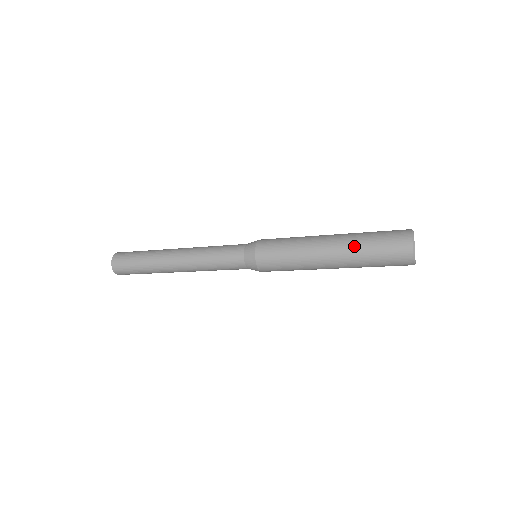
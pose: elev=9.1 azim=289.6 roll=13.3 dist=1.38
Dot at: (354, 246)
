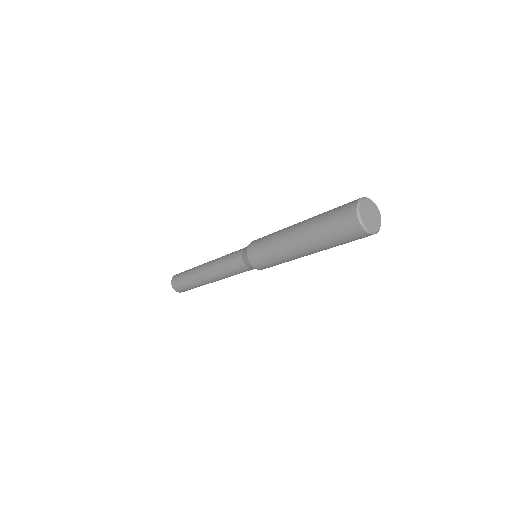
Dot at: (315, 217)
